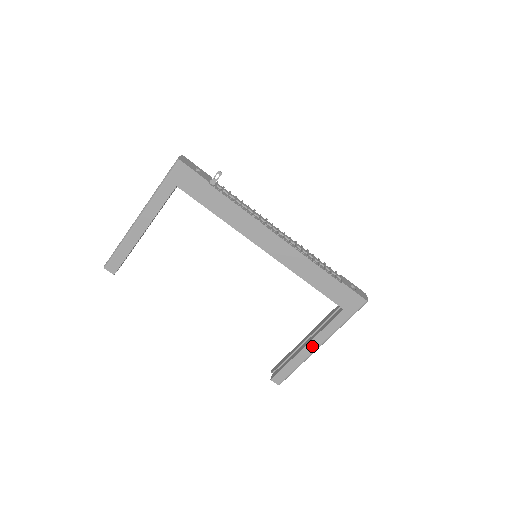
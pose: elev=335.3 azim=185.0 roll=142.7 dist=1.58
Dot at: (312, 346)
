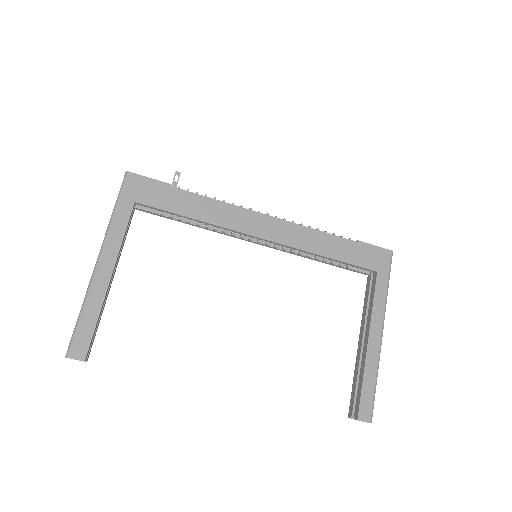
Dot at: (374, 338)
